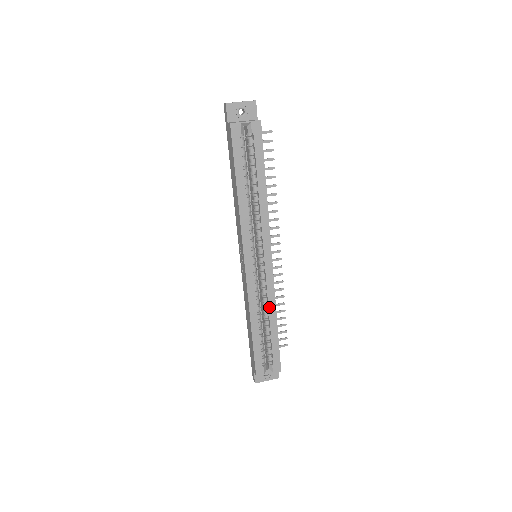
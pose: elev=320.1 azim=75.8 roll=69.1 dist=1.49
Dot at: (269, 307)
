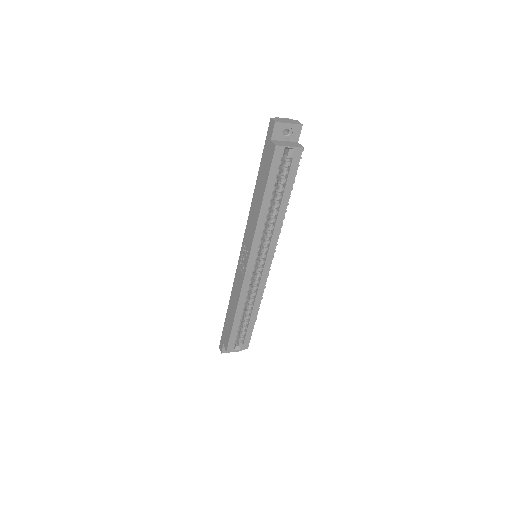
Dot at: (255, 301)
